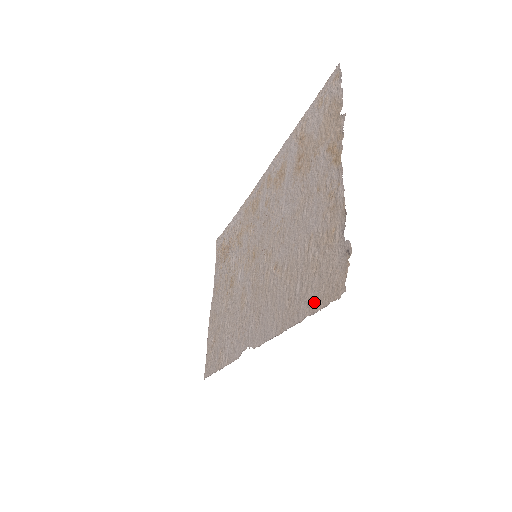
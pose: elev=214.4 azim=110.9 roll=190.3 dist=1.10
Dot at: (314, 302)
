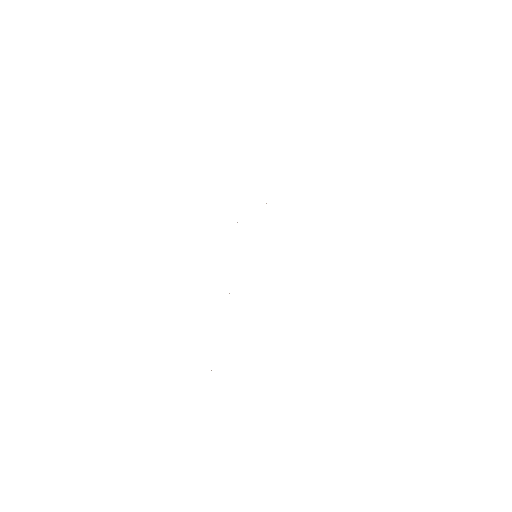
Dot at: occluded
